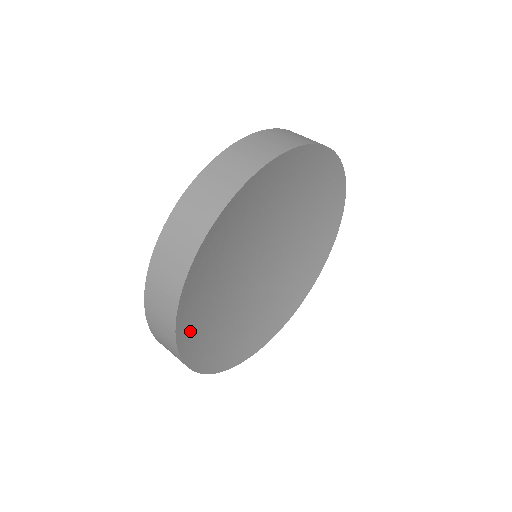
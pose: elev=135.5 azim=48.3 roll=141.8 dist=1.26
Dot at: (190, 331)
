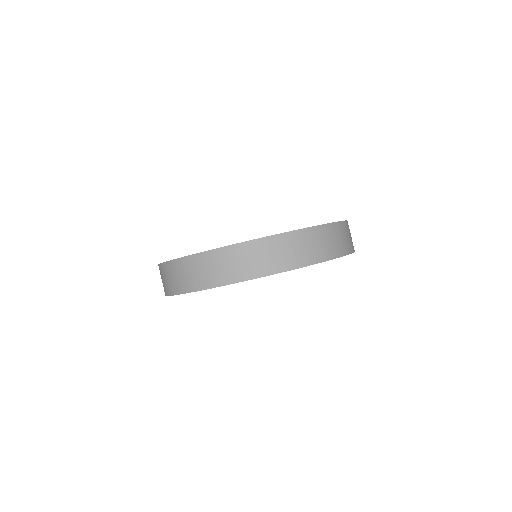
Dot at: occluded
